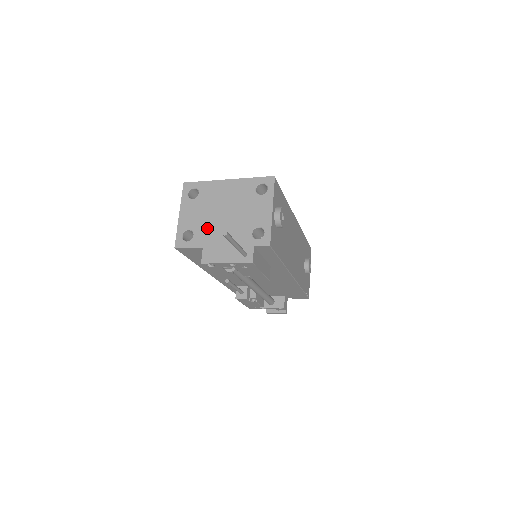
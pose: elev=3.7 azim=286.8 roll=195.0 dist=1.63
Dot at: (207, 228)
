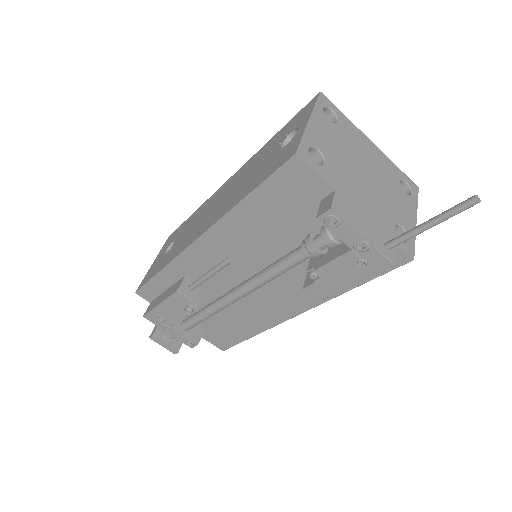
Dot at: (344, 171)
